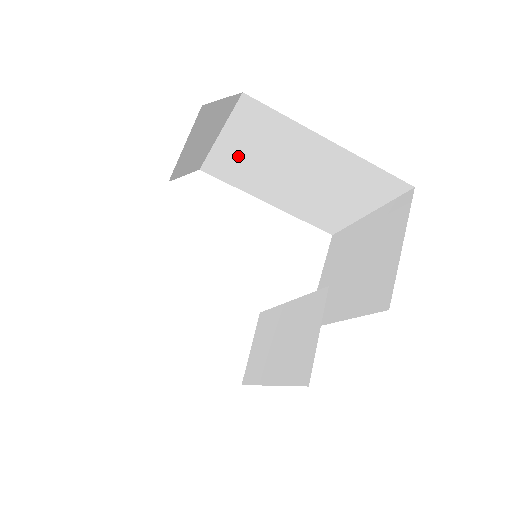
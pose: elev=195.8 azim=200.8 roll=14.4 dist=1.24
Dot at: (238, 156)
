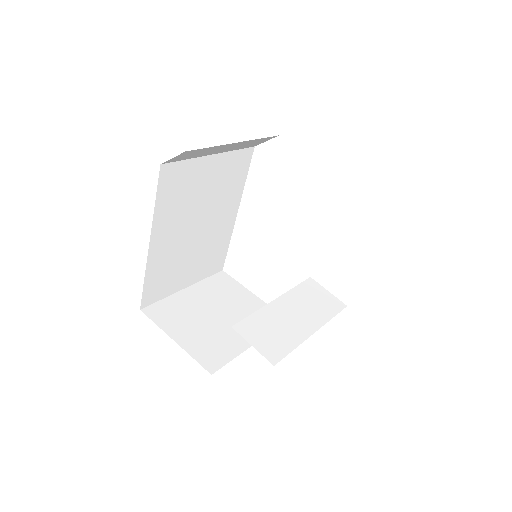
Dot at: occluded
